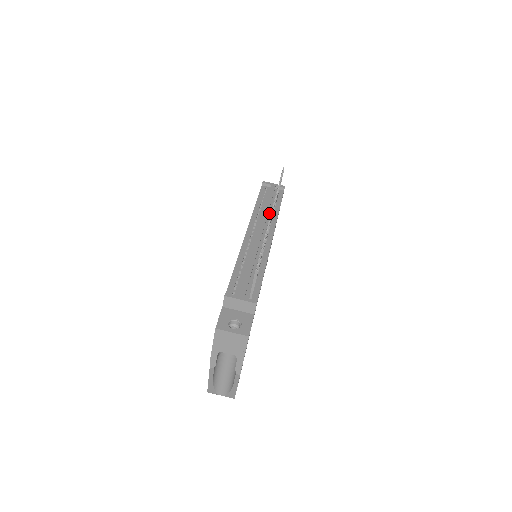
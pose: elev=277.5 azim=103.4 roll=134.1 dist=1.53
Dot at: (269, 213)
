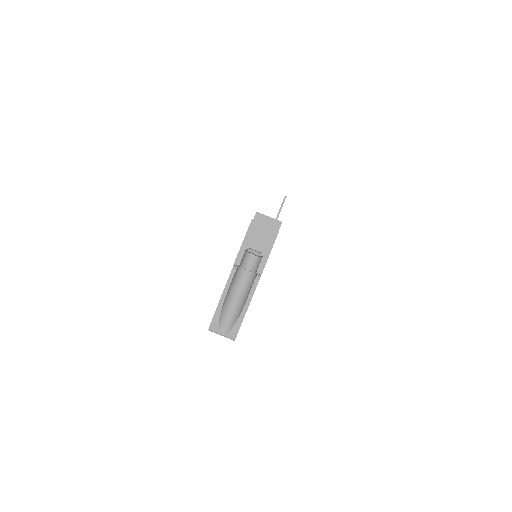
Dot at: occluded
